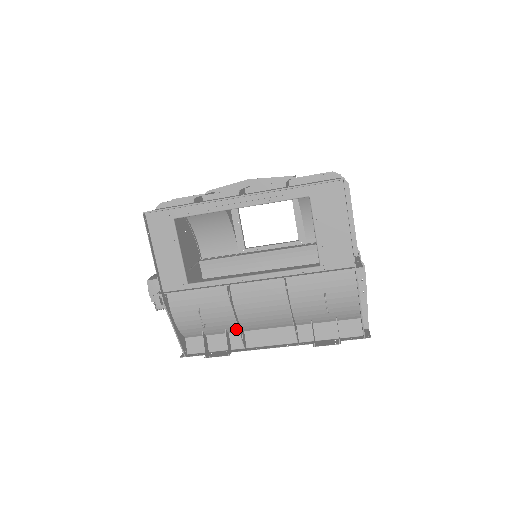
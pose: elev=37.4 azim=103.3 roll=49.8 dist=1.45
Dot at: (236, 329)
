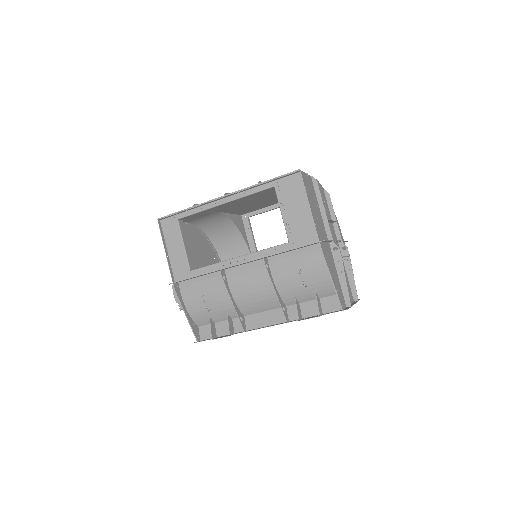
Dot at: occluded
